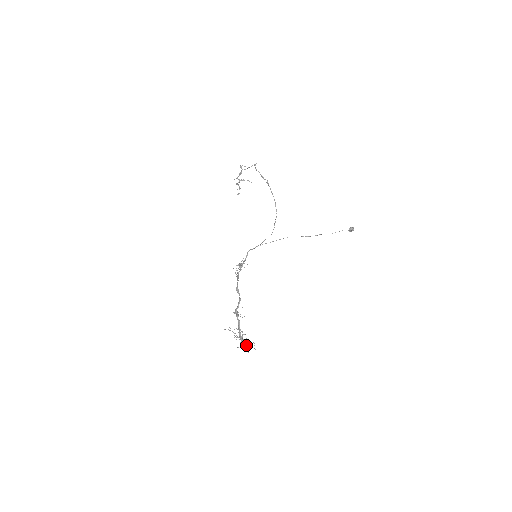
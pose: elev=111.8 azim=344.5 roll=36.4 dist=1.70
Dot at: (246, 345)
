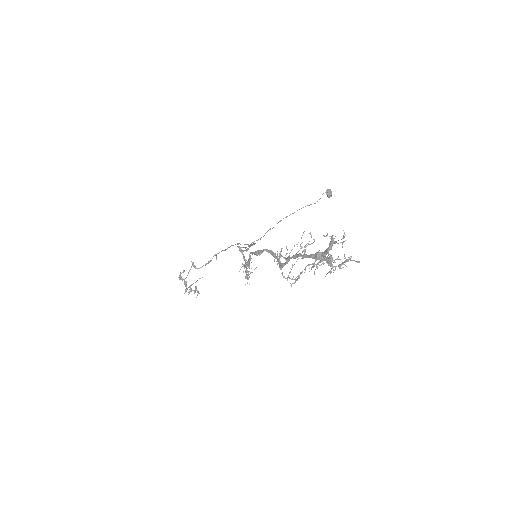
Dot at: (330, 236)
